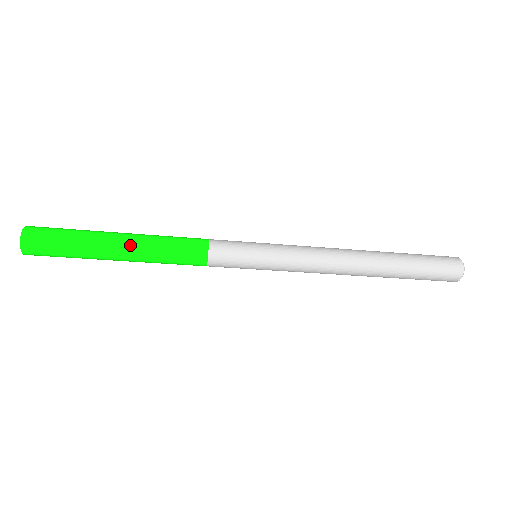
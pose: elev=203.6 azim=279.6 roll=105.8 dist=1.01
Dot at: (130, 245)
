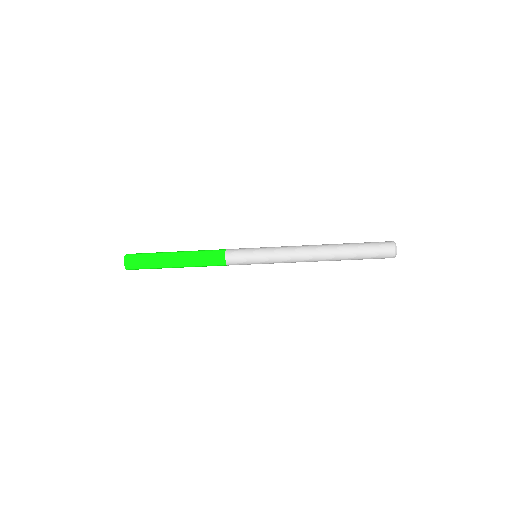
Dot at: (182, 265)
